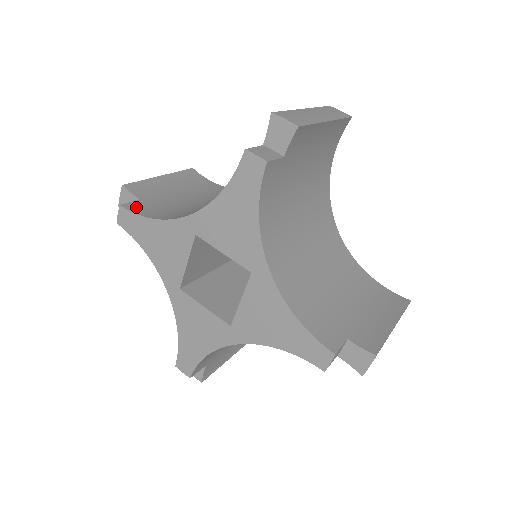
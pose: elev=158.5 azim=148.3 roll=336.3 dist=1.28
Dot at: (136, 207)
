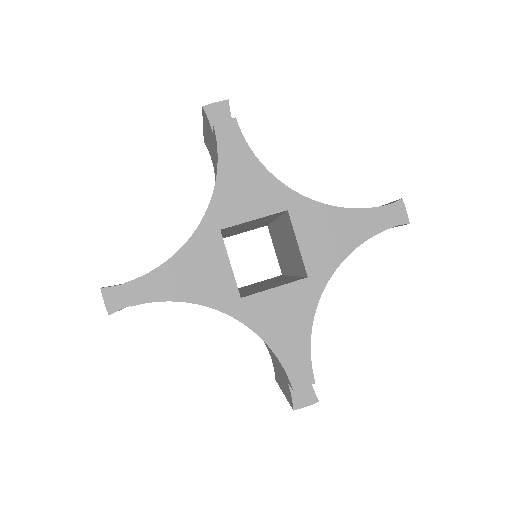
Dot at: occluded
